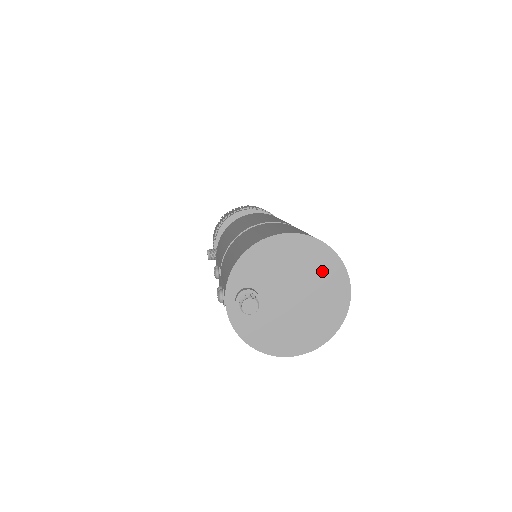
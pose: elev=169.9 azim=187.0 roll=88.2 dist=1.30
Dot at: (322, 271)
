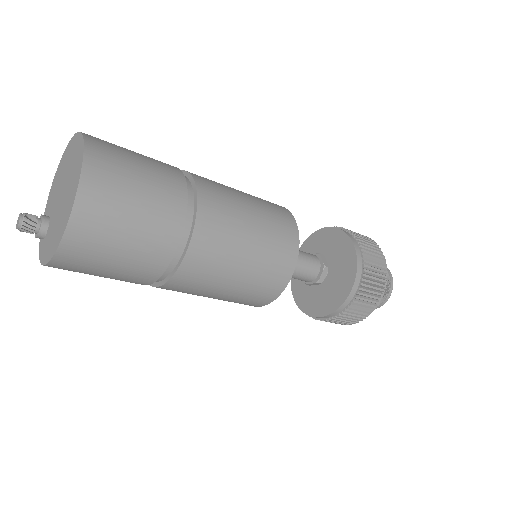
Dot at: (73, 155)
